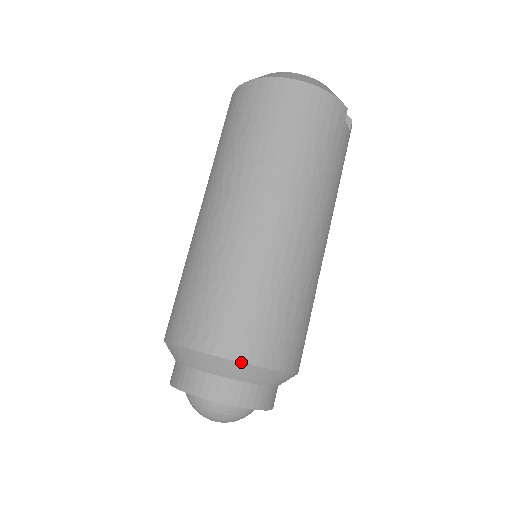
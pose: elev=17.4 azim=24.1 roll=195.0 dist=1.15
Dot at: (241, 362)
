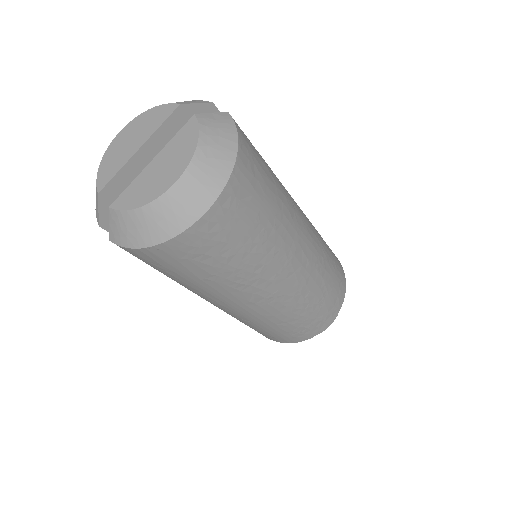
Dot at: occluded
